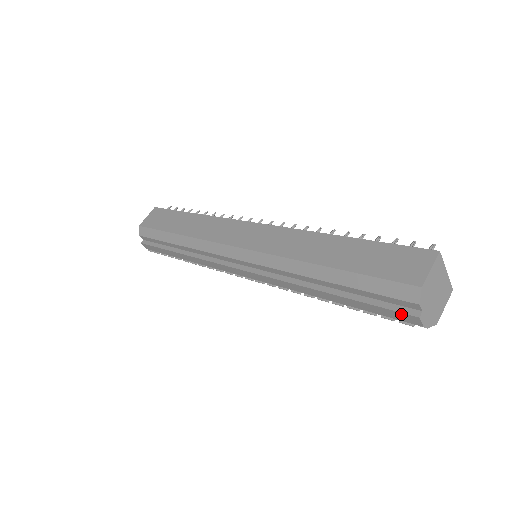
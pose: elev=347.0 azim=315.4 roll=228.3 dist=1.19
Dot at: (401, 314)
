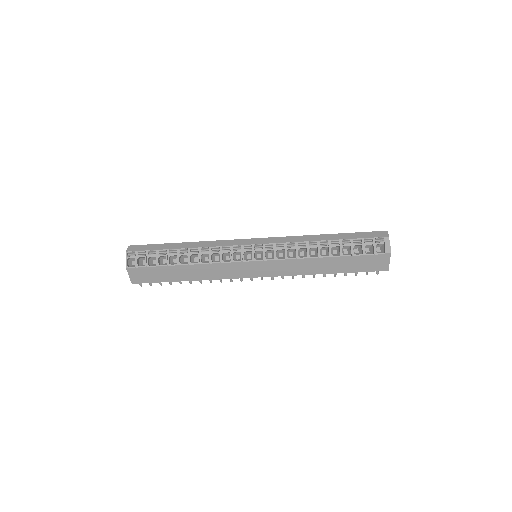
Dot at: (377, 233)
